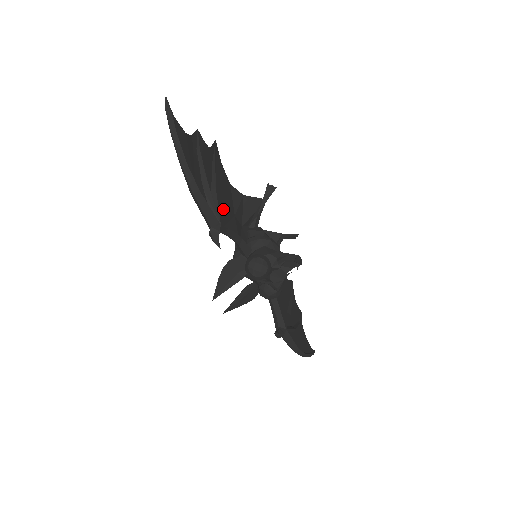
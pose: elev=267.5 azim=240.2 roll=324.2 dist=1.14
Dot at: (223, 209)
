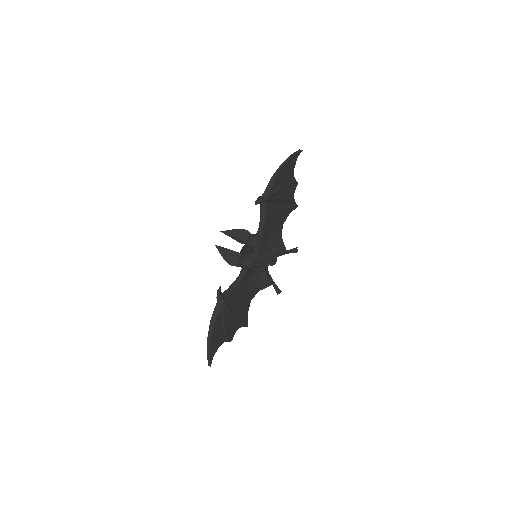
Dot at: (271, 213)
